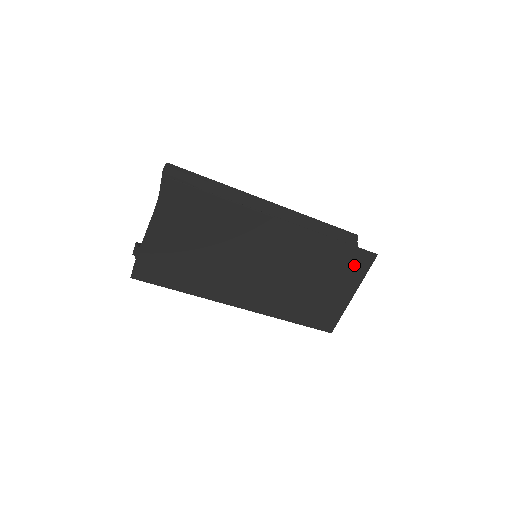
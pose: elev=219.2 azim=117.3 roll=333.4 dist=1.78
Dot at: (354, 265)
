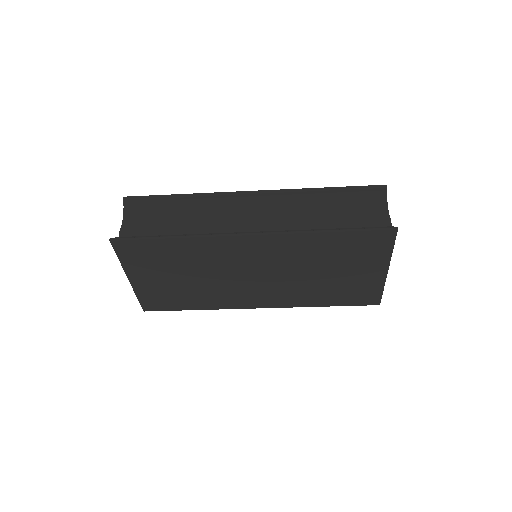
Dot at: (370, 246)
